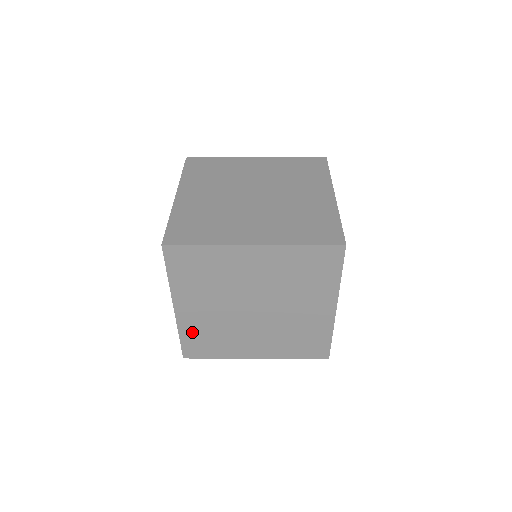
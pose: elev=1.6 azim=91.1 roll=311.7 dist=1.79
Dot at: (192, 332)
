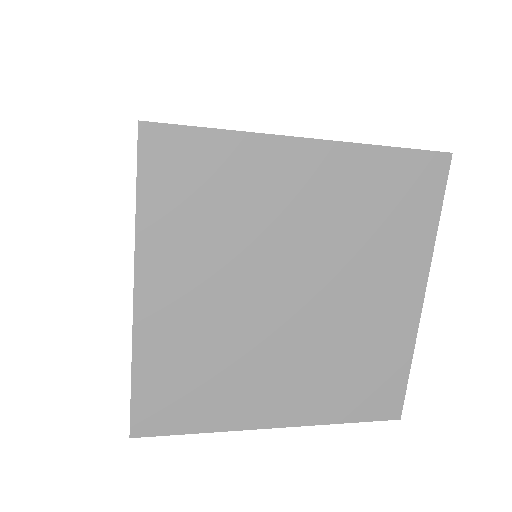
Dot at: (161, 361)
